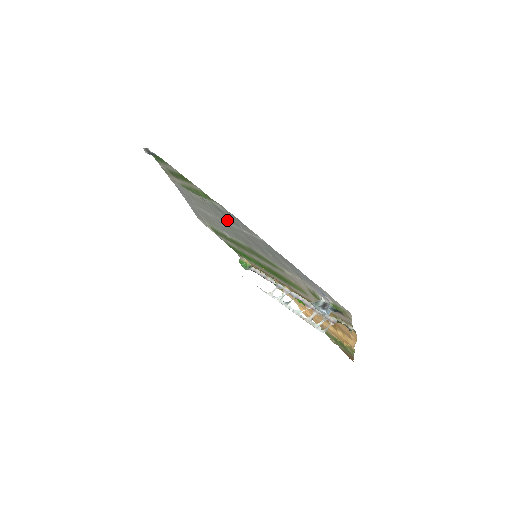
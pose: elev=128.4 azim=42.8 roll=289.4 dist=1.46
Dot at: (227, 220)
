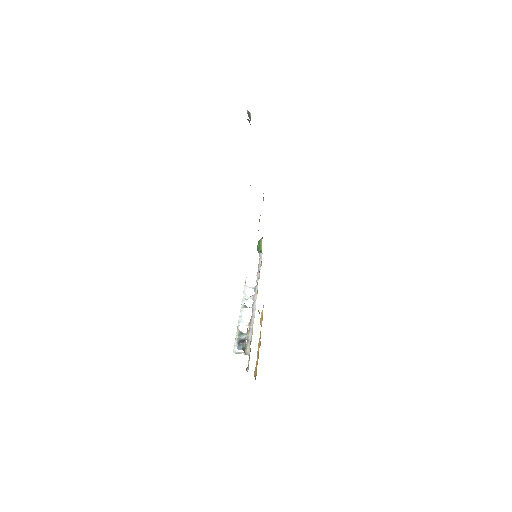
Dot at: occluded
